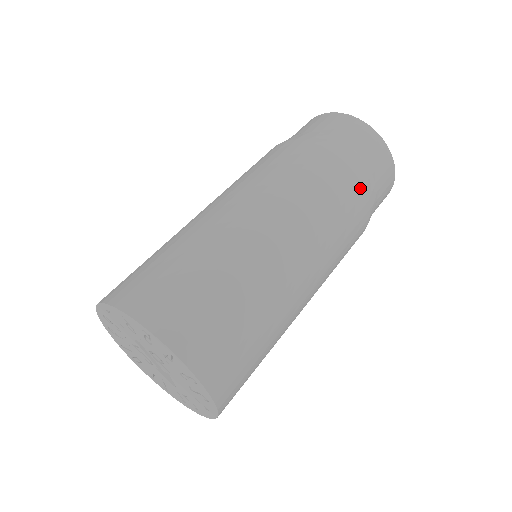
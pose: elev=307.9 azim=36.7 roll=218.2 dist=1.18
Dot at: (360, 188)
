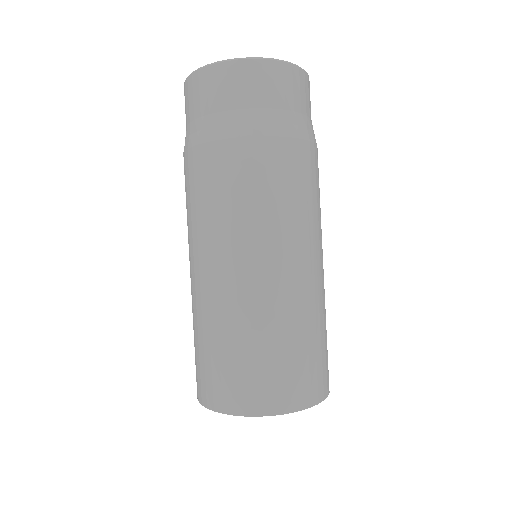
Dot at: (315, 148)
